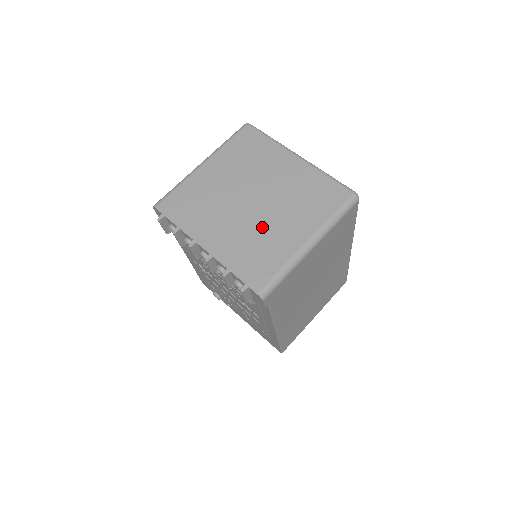
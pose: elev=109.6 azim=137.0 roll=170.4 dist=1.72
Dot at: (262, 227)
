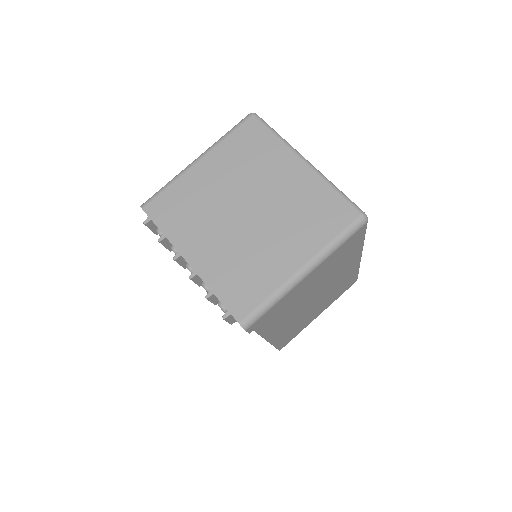
Dot at: (254, 245)
